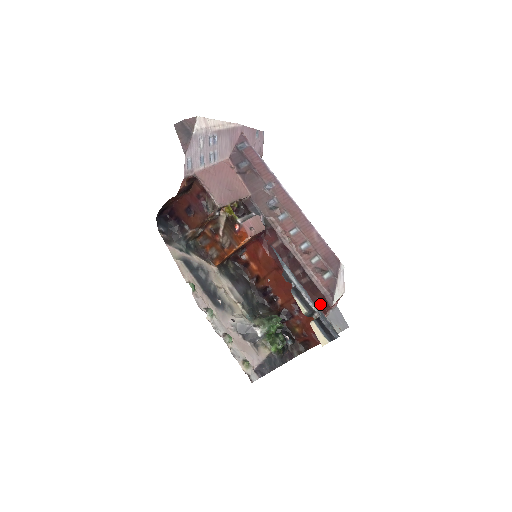
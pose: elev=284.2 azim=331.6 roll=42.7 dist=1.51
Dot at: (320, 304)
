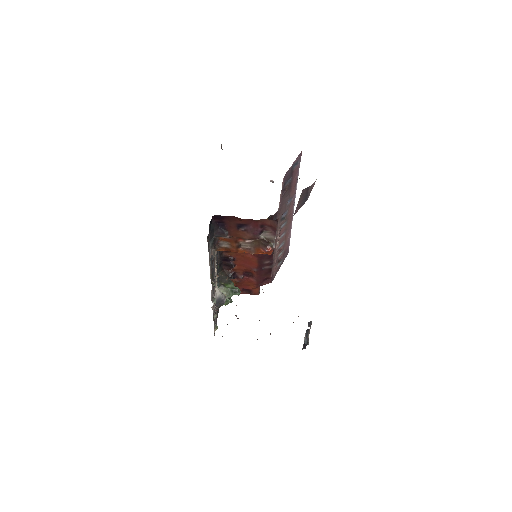
Dot at: (265, 280)
